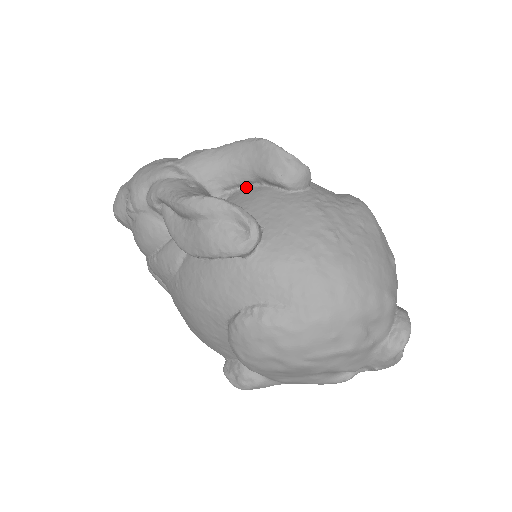
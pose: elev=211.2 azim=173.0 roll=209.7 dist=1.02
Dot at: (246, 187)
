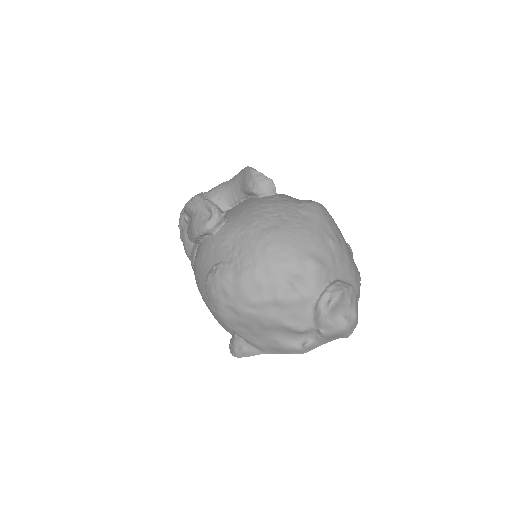
Dot at: occluded
